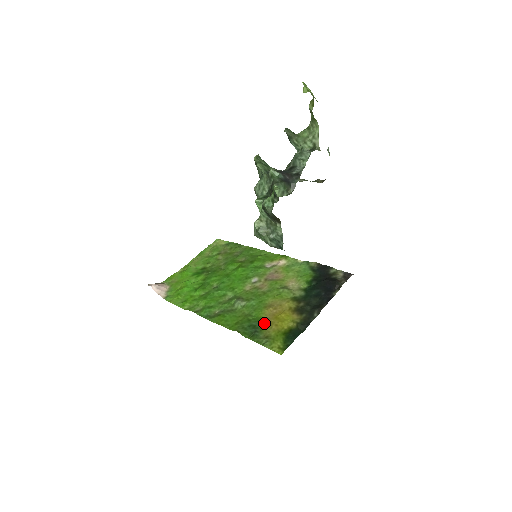
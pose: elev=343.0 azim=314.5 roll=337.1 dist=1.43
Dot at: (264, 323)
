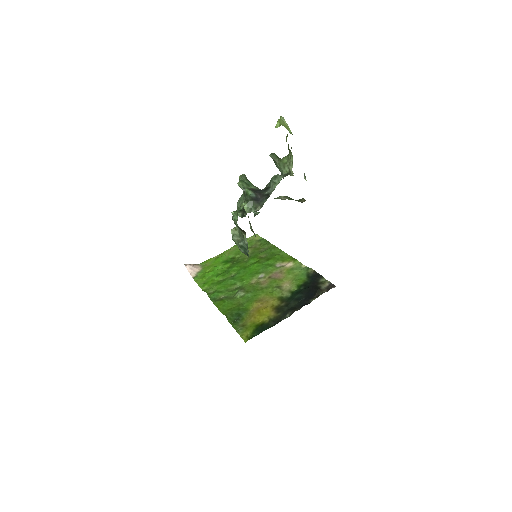
Dot at: (248, 314)
